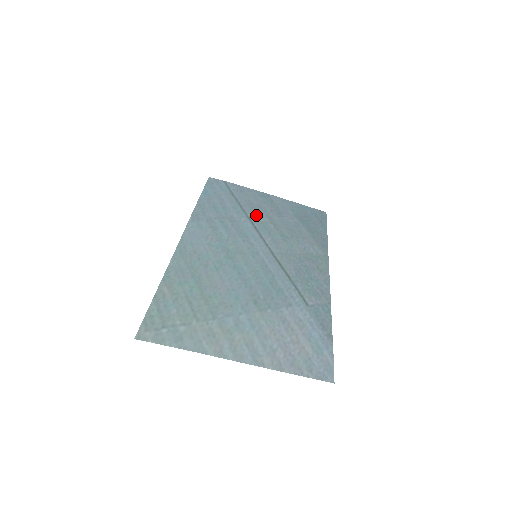
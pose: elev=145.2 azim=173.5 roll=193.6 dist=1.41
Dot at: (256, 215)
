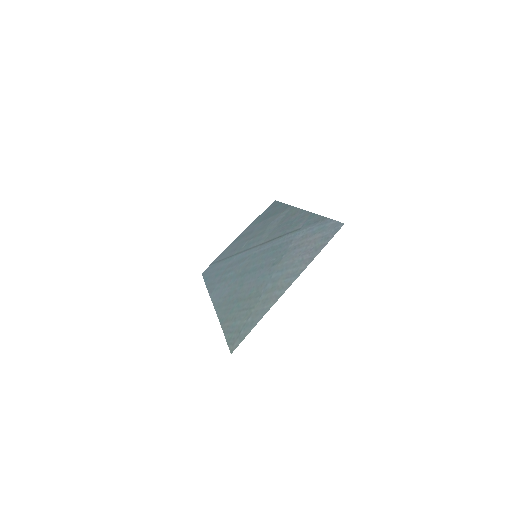
Dot at: (239, 248)
